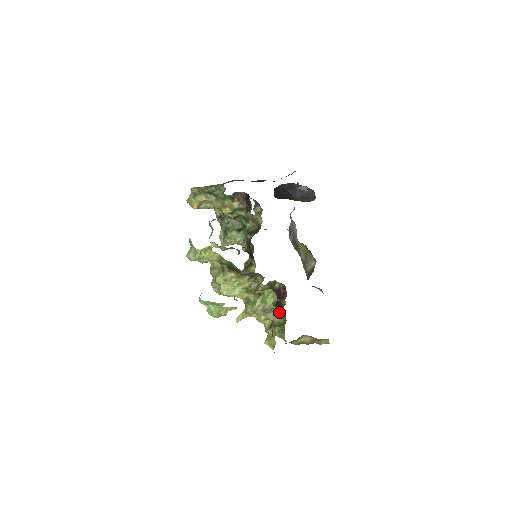
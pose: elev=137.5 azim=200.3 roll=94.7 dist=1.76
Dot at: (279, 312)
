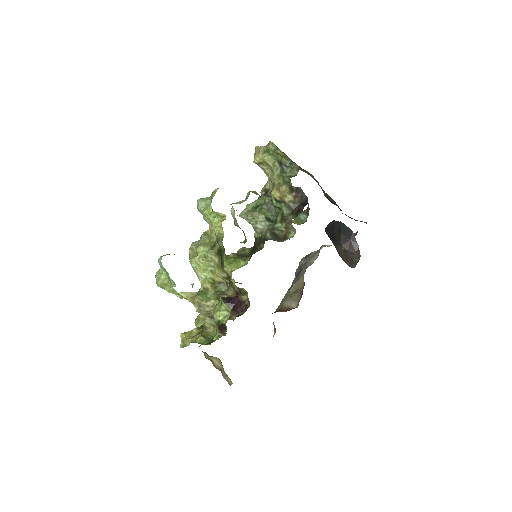
Dot at: occluded
